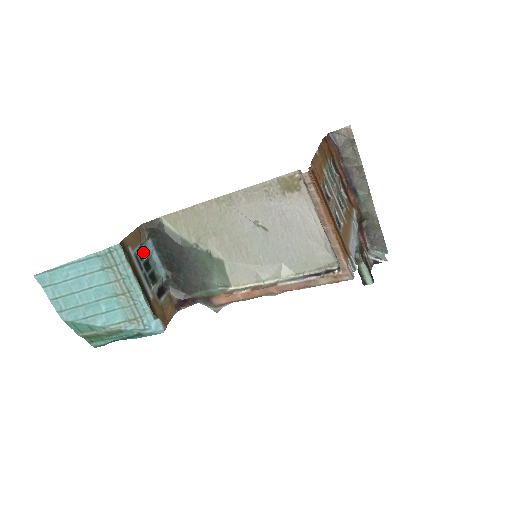
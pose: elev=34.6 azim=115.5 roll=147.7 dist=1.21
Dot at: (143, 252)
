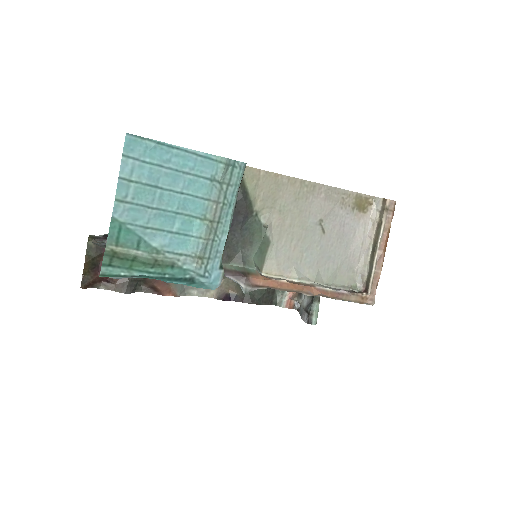
Dot at: occluded
